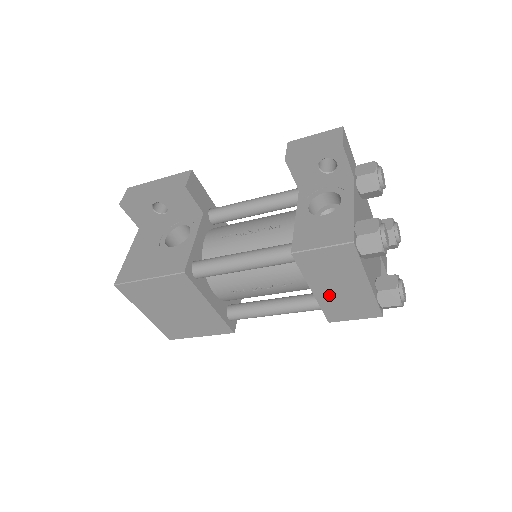
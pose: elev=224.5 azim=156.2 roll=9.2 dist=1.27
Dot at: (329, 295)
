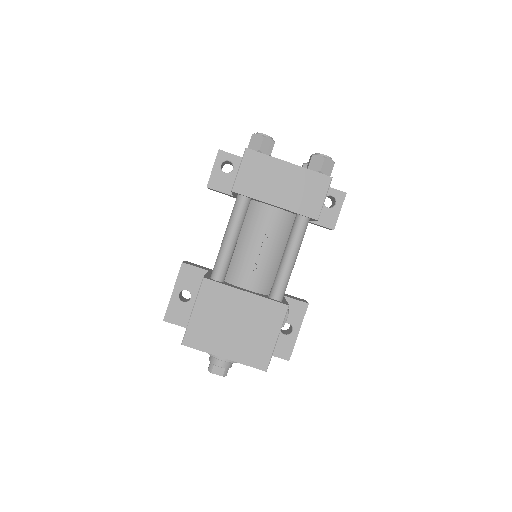
Dot at: (286, 197)
